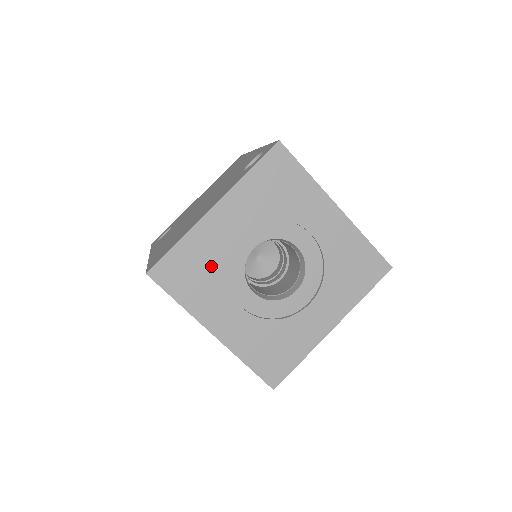
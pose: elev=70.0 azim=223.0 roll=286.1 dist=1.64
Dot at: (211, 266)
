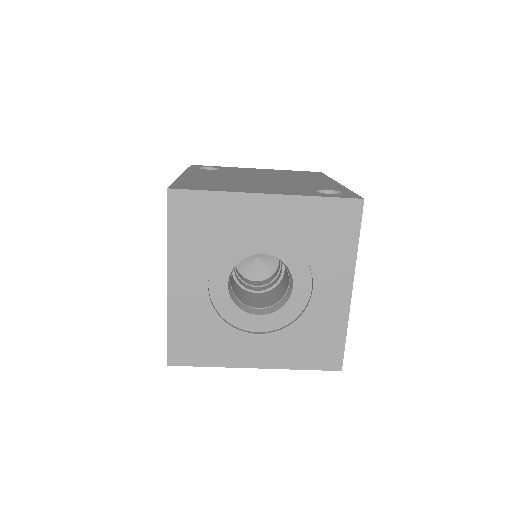
Dot at: (219, 234)
